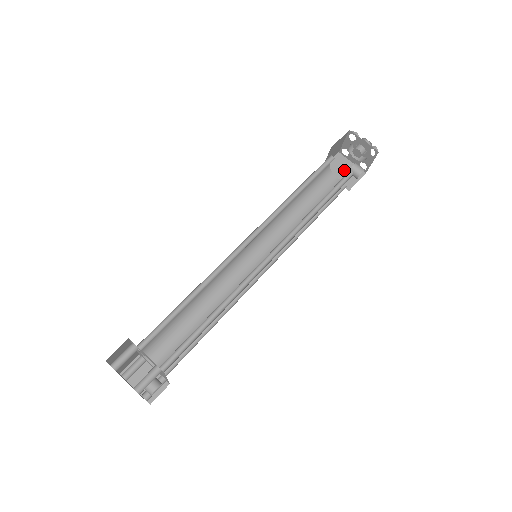
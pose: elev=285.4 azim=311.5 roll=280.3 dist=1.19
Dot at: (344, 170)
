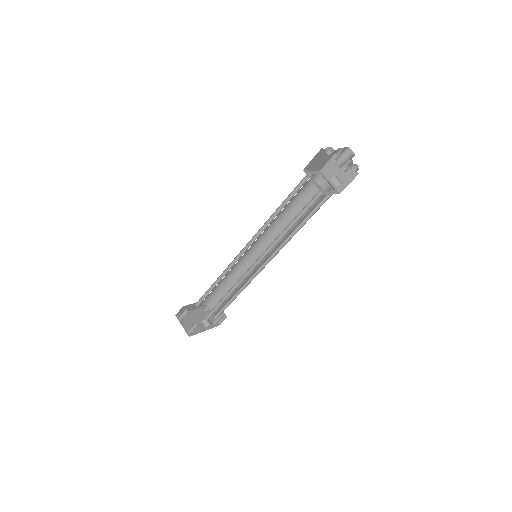
Dot at: (339, 171)
